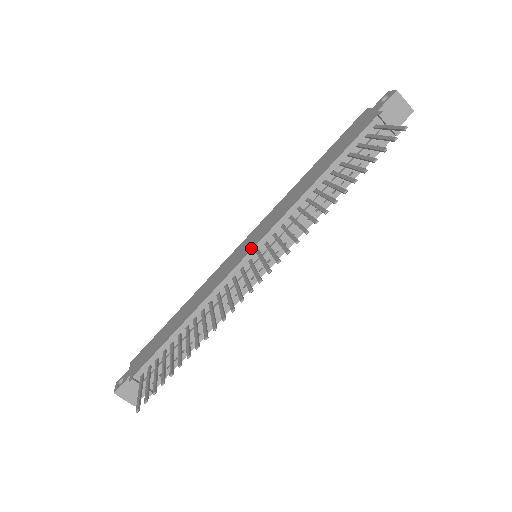
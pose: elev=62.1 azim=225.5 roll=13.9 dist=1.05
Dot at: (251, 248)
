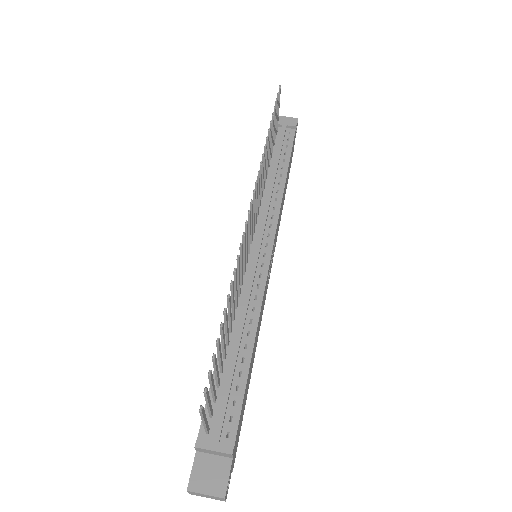
Dot at: occluded
